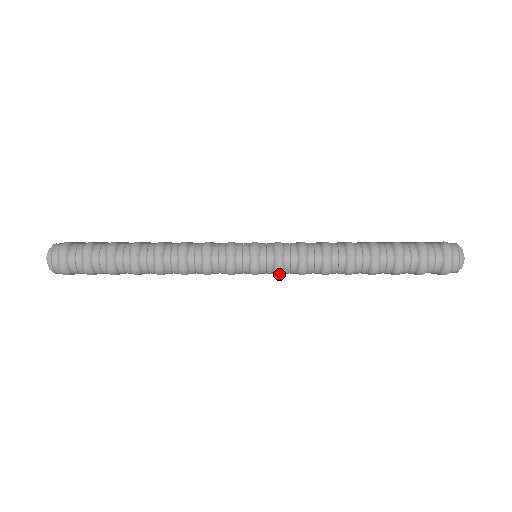
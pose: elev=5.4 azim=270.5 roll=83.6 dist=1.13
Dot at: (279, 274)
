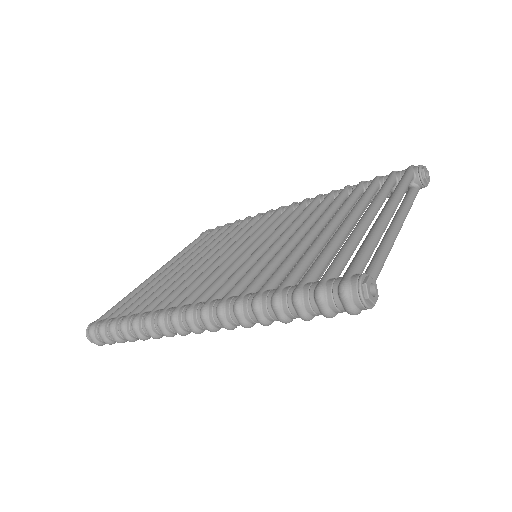
Dot at: (216, 331)
